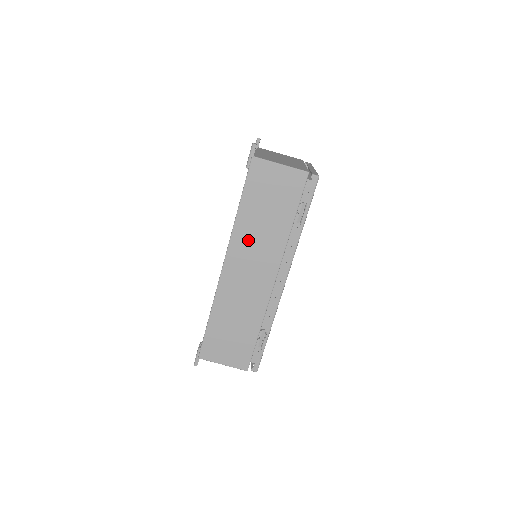
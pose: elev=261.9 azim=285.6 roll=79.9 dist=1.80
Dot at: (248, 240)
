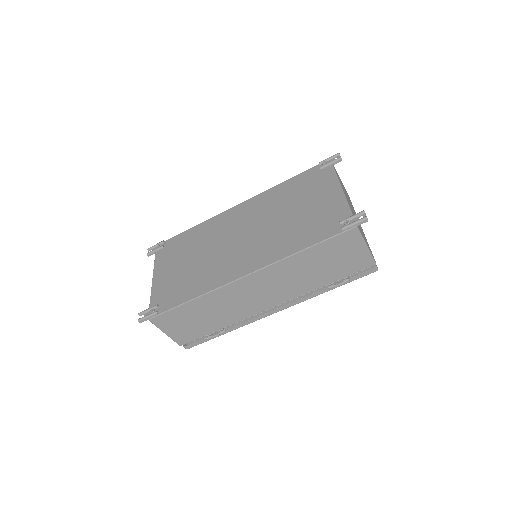
Dot at: (284, 274)
